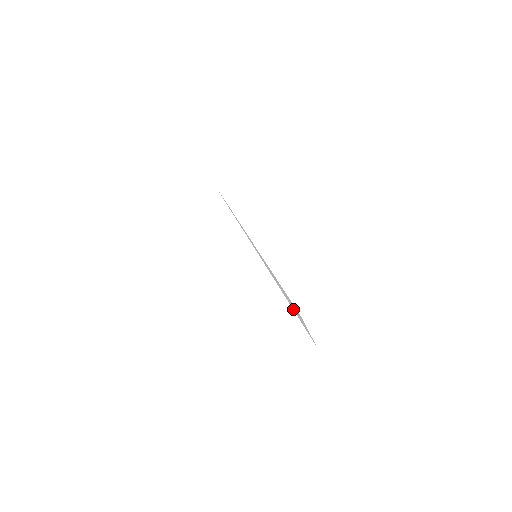
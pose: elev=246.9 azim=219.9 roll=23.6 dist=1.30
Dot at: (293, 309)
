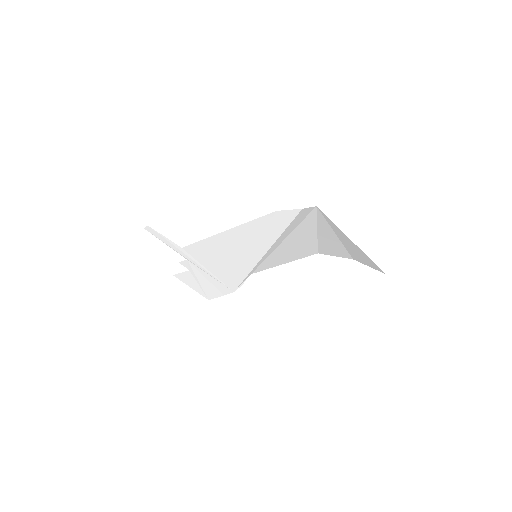
Dot at: (283, 229)
